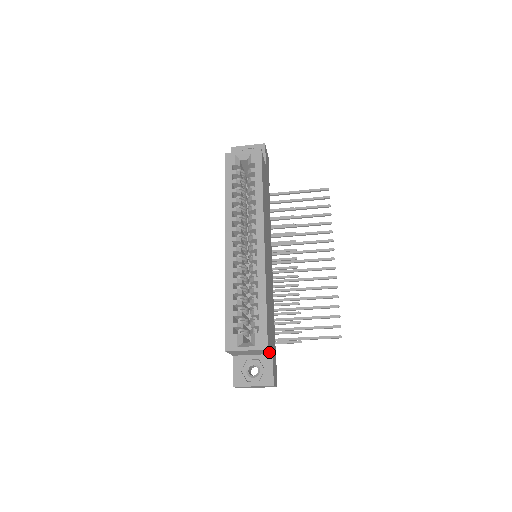
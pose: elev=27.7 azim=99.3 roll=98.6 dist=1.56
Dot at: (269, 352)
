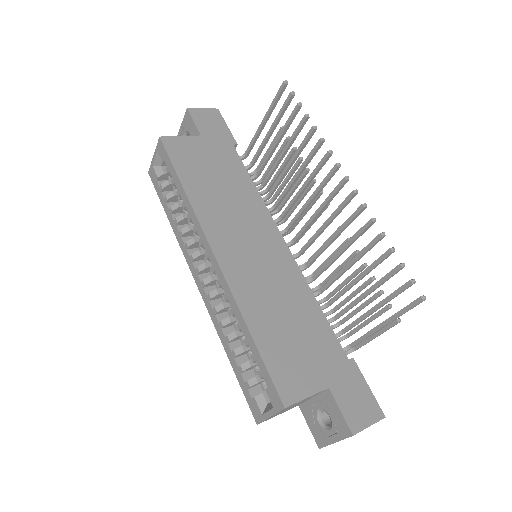
Dot at: (311, 395)
